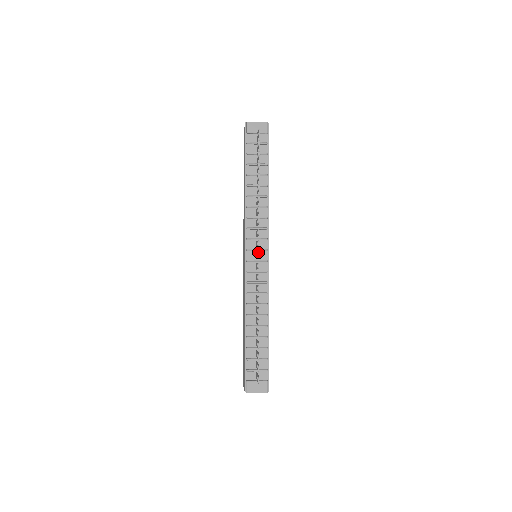
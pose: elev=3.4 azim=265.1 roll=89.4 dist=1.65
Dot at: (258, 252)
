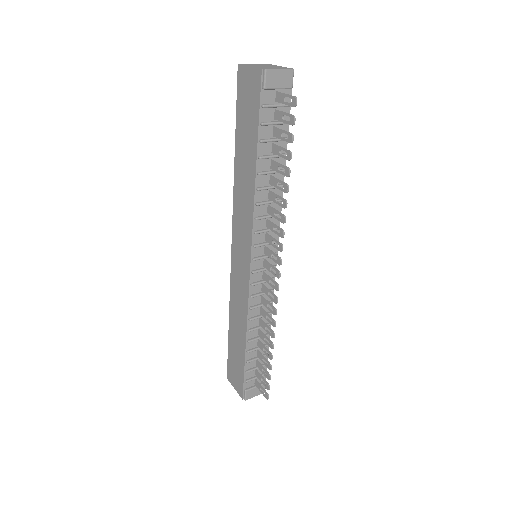
Dot at: (279, 273)
